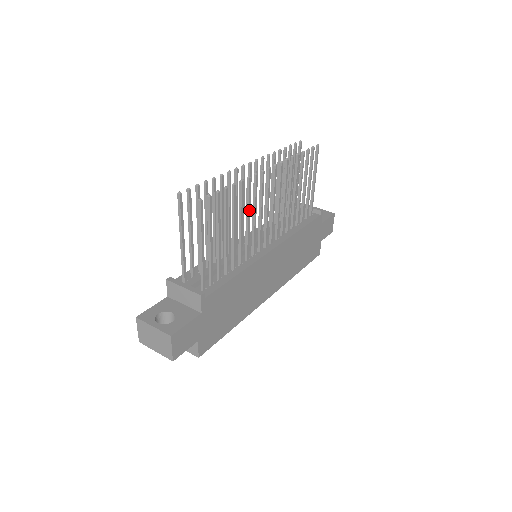
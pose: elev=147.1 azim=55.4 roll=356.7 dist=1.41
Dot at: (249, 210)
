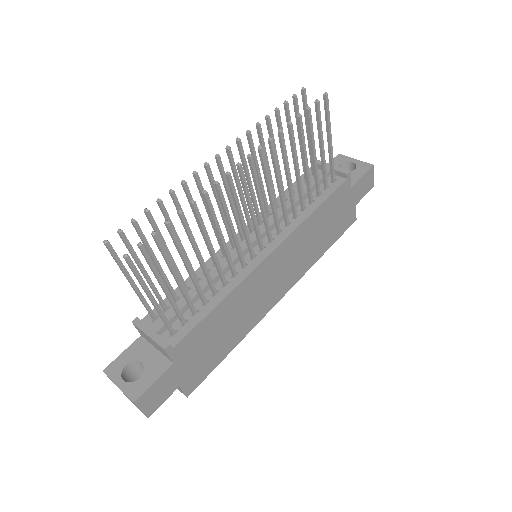
Dot at: (218, 227)
